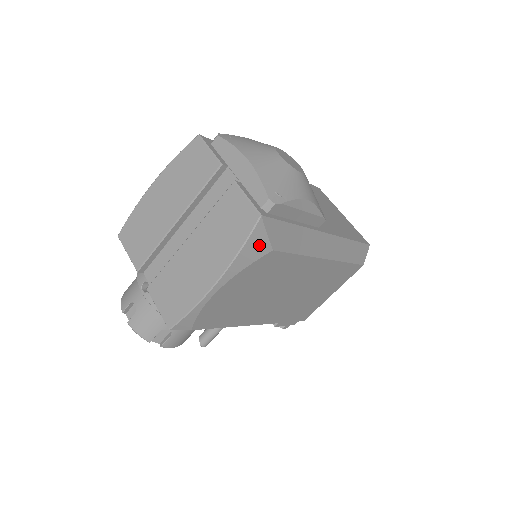
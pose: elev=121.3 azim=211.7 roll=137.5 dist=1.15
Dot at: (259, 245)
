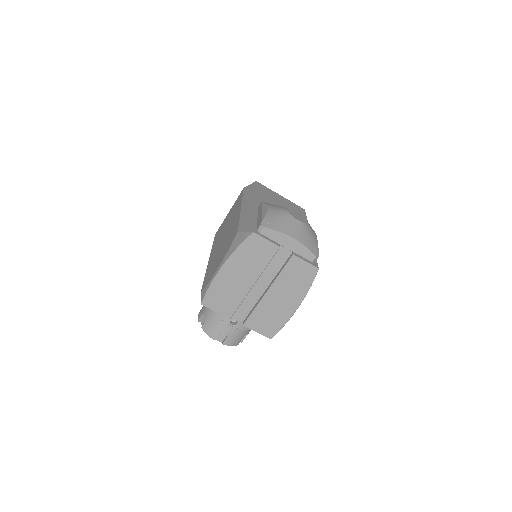
Dot at: occluded
